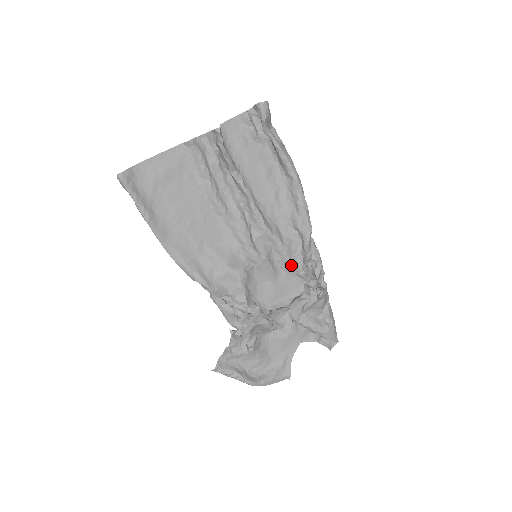
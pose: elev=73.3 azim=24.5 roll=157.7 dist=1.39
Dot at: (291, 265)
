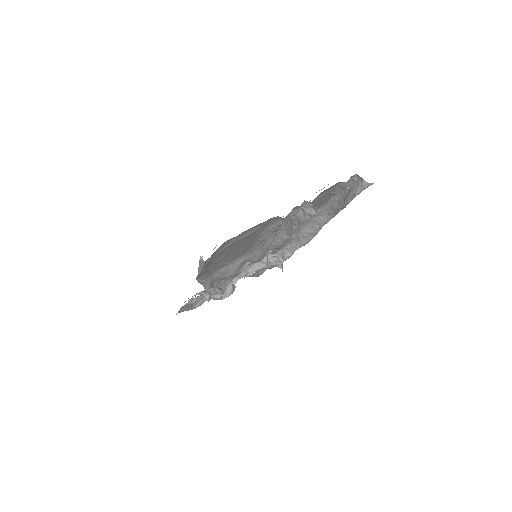
Dot at: (273, 253)
